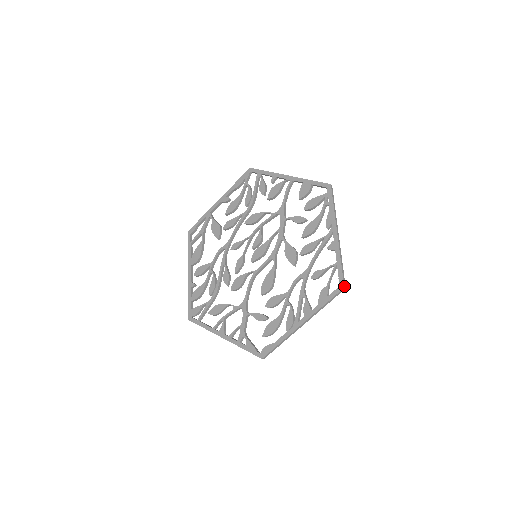
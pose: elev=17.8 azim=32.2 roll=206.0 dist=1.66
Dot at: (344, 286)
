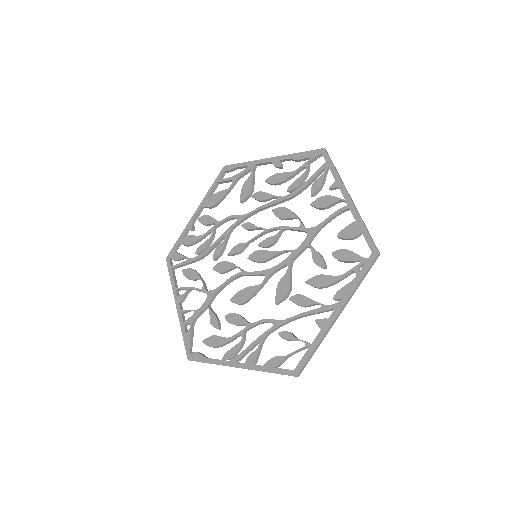
Dot at: (297, 375)
